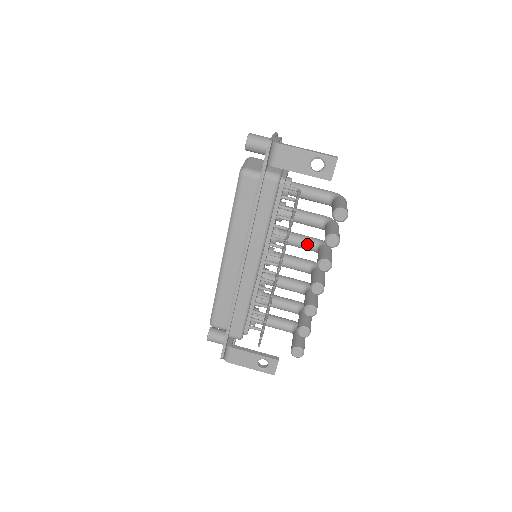
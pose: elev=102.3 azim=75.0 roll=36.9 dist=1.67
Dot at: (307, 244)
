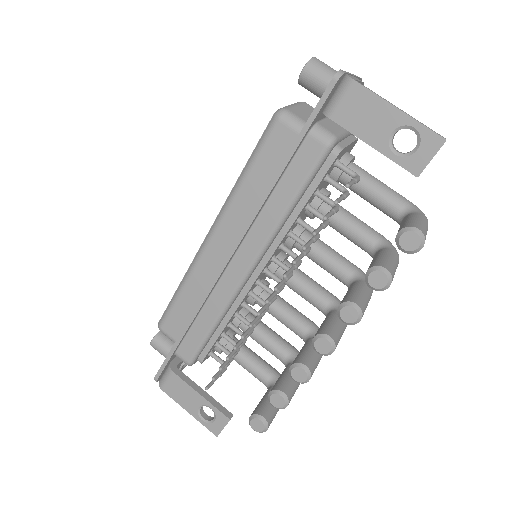
Dot at: (338, 269)
